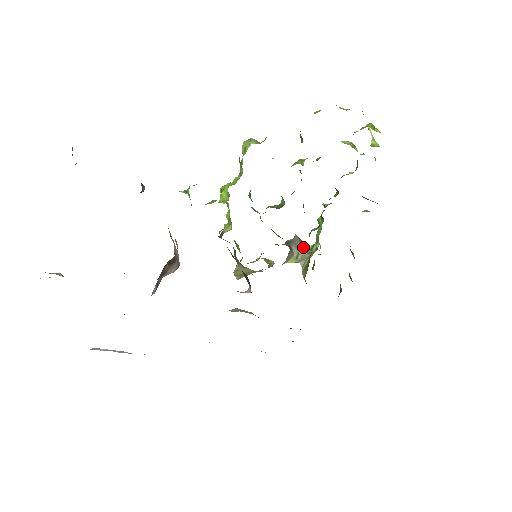
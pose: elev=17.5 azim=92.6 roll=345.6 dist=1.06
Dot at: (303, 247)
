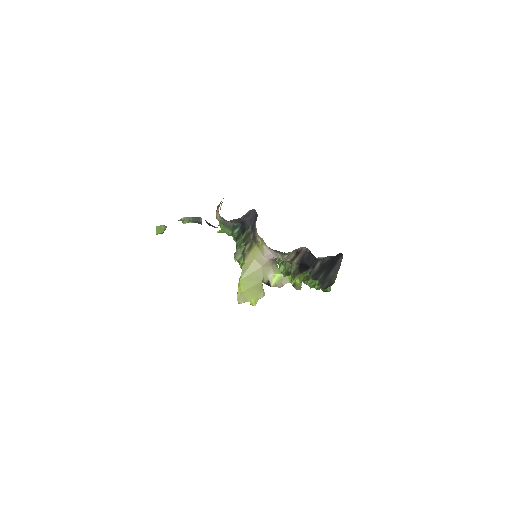
Dot at: occluded
